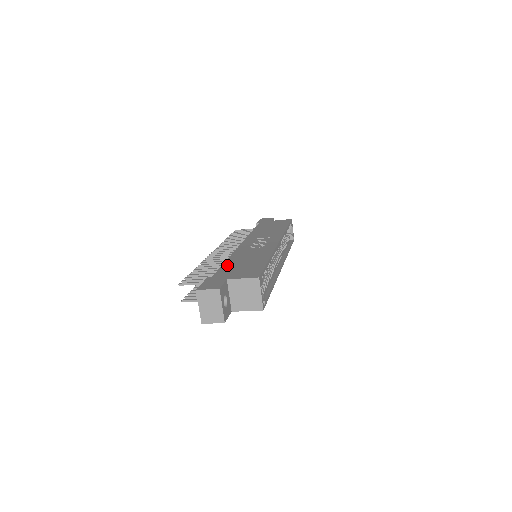
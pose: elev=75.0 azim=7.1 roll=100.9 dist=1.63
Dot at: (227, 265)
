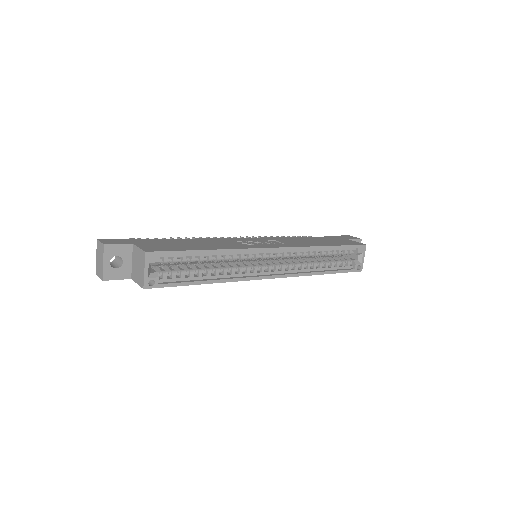
Dot at: (175, 240)
